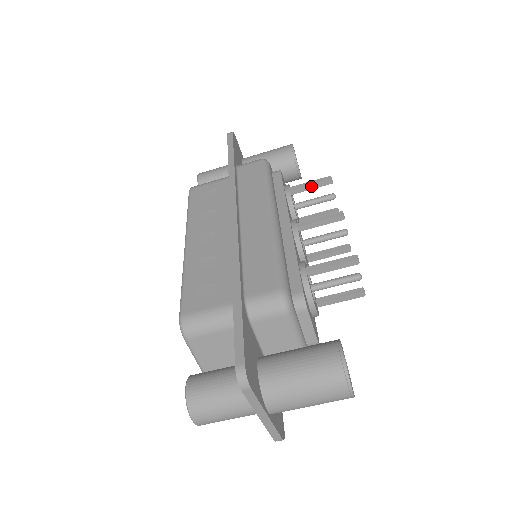
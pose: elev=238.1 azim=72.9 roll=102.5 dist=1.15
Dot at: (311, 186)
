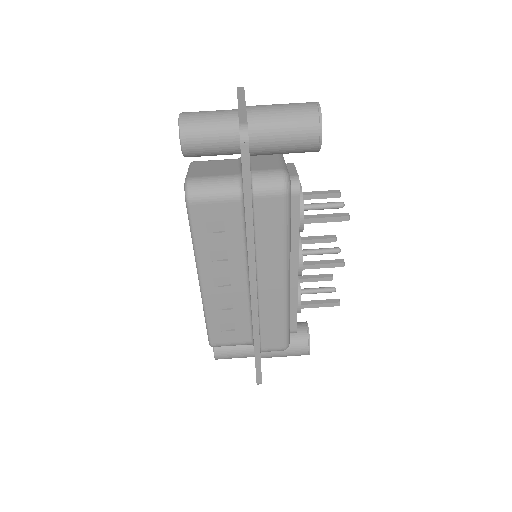
Dot at: (314, 276)
